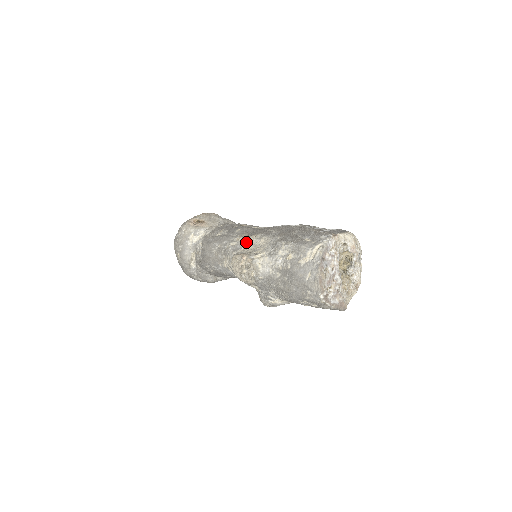
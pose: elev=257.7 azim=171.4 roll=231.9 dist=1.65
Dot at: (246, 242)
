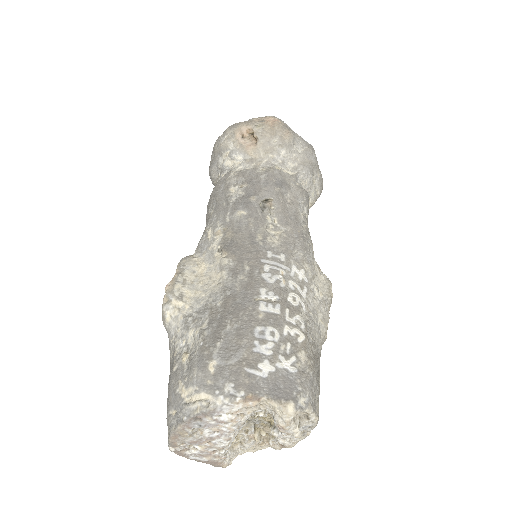
Dot at: (212, 252)
